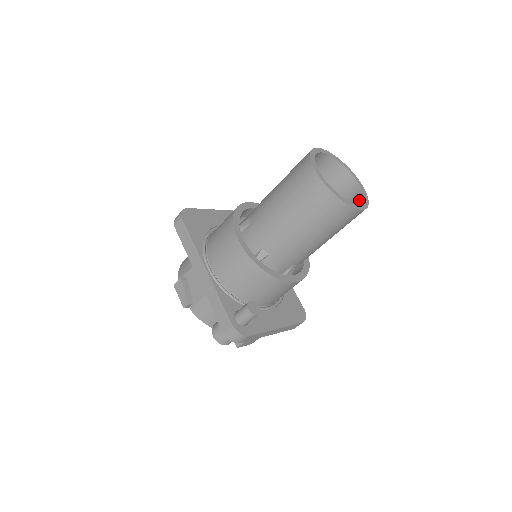
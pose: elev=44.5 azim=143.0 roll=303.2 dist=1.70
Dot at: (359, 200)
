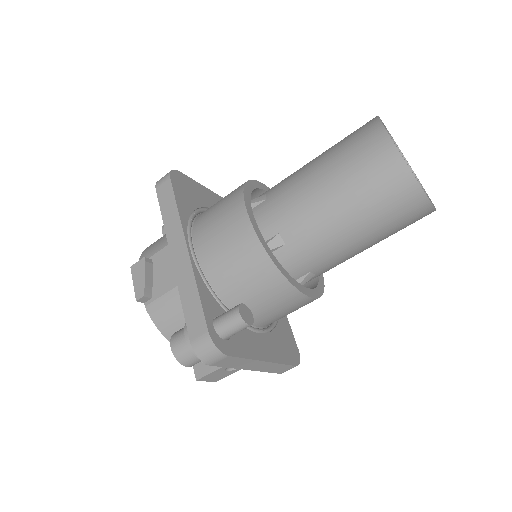
Dot at: occluded
